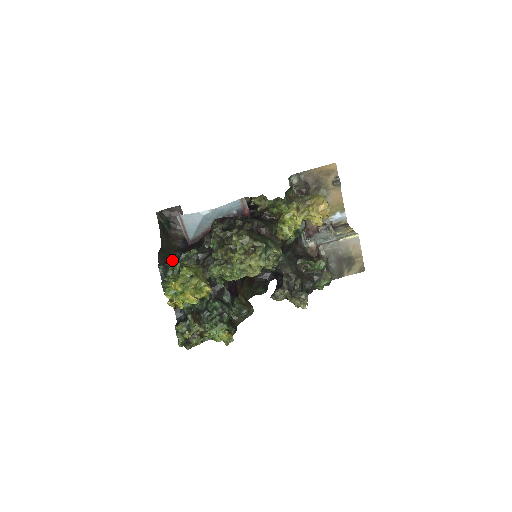
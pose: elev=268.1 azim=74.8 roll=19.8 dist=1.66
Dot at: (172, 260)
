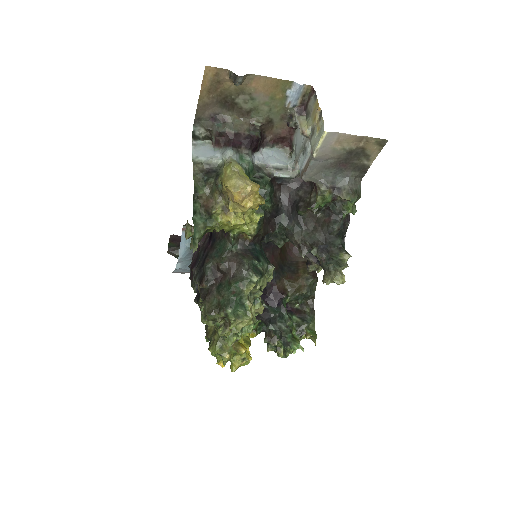
Dot at: occluded
